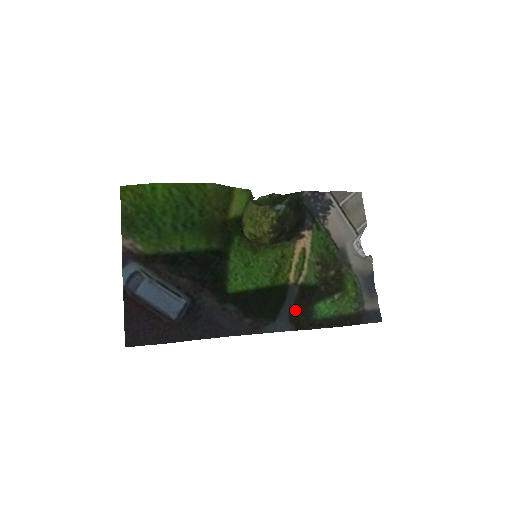
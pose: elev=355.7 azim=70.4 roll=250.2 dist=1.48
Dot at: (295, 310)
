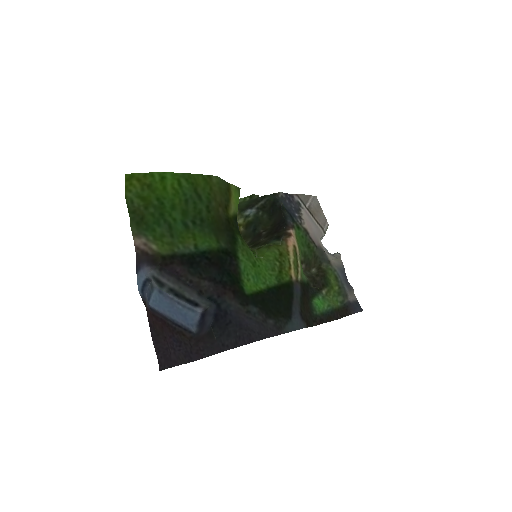
Dot at: (302, 307)
